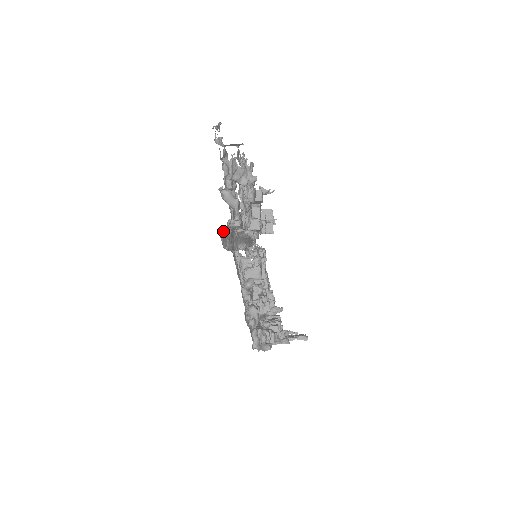
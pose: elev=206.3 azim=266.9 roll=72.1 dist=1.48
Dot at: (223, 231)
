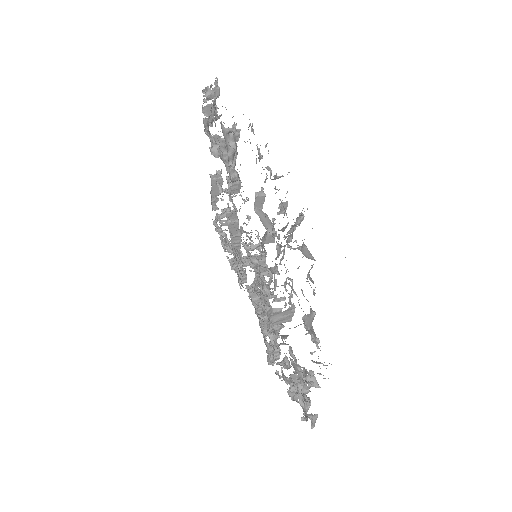
Dot at: occluded
